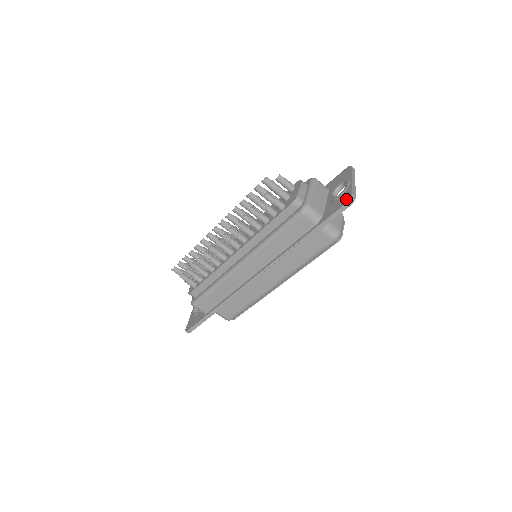
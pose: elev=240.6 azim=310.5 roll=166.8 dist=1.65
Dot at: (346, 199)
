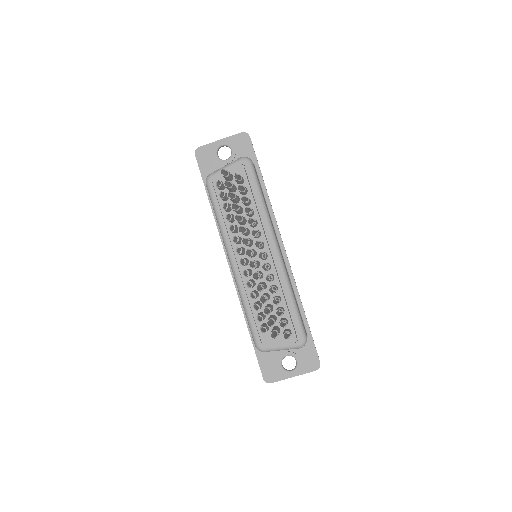
Dot at: (268, 377)
